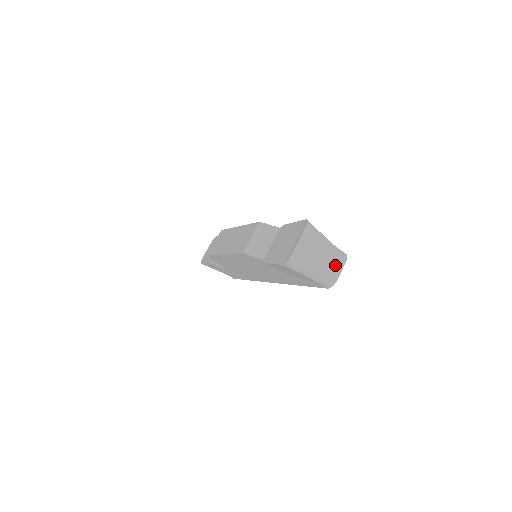
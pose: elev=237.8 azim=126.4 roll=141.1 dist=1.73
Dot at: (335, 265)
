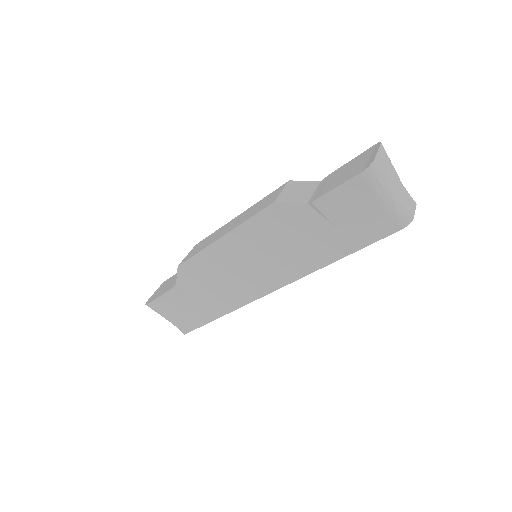
Dot at: (408, 201)
